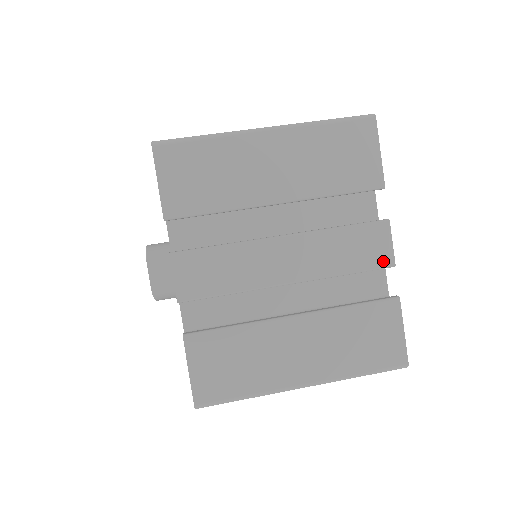
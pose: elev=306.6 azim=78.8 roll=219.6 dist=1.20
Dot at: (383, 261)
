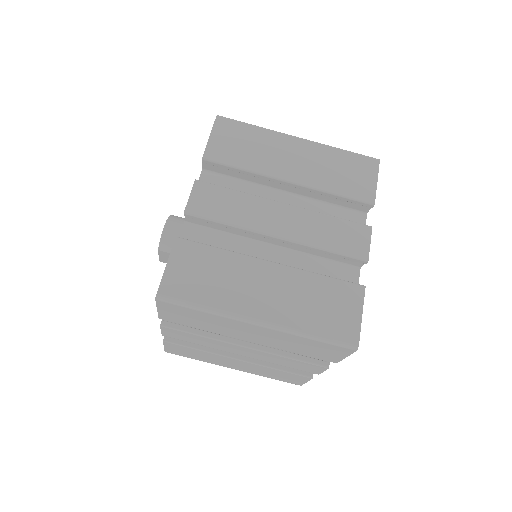
Dot at: (311, 372)
